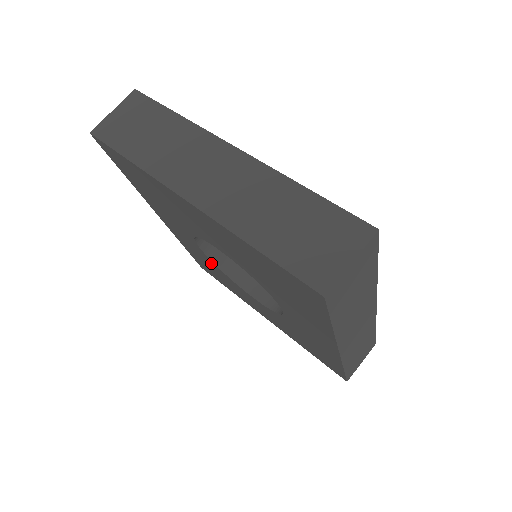
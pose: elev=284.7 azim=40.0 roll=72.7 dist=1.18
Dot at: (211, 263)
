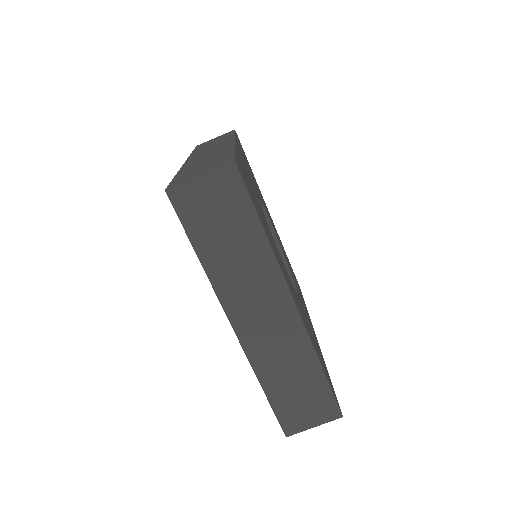
Dot at: occluded
